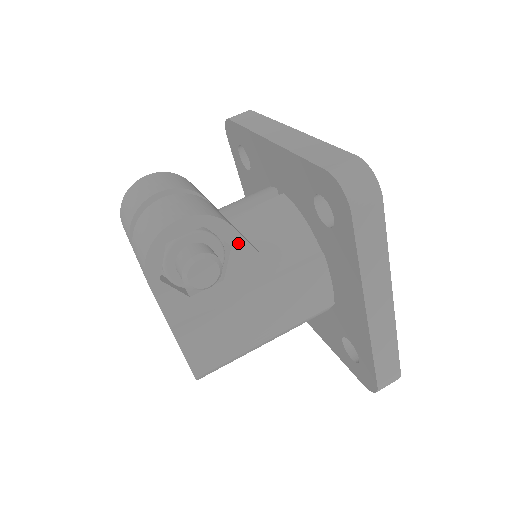
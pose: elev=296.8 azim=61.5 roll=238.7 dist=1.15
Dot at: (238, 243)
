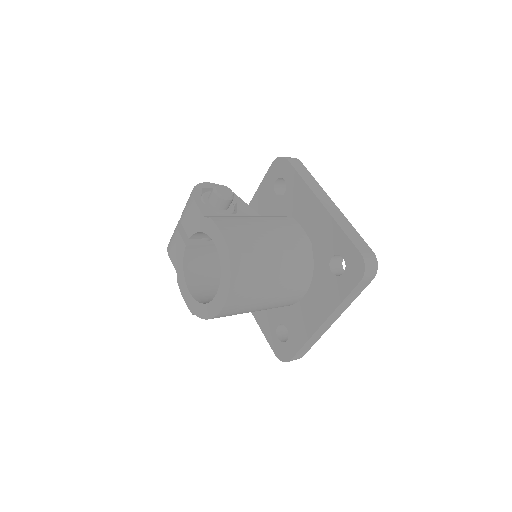
Dot at: (240, 202)
